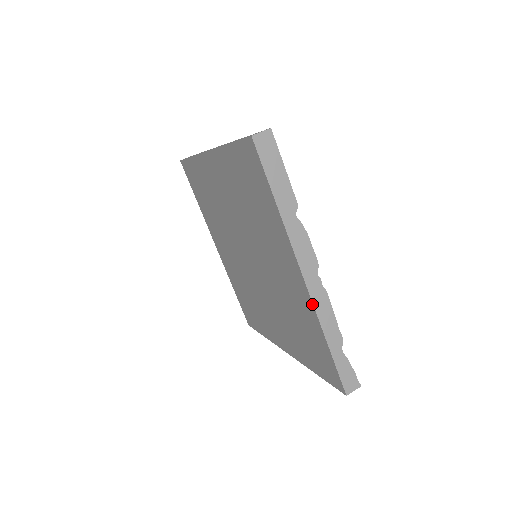
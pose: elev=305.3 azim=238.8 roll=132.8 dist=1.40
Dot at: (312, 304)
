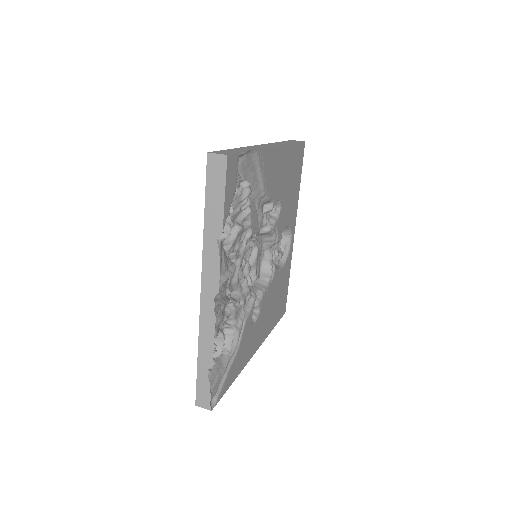
Dot at: (200, 317)
